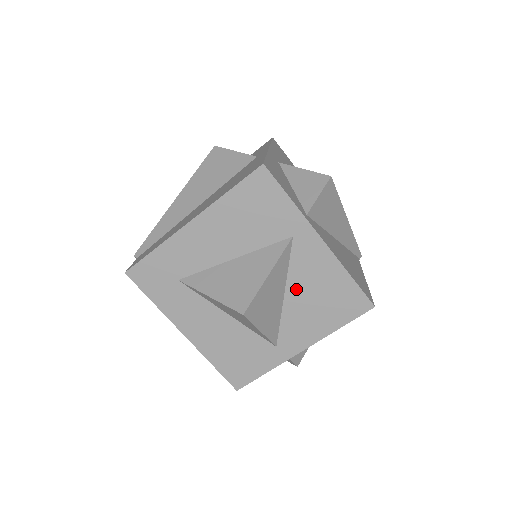
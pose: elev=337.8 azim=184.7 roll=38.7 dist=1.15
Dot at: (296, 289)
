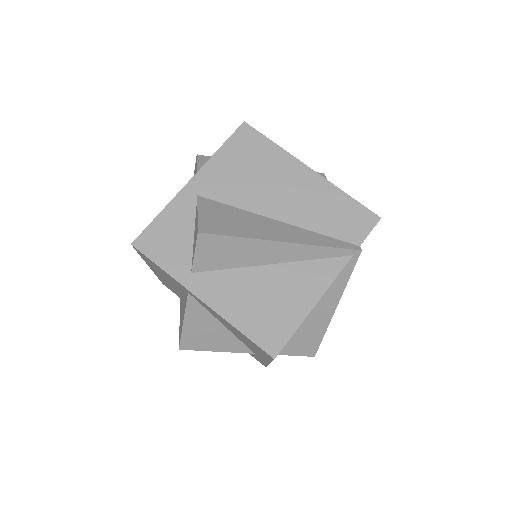
Dot at: (225, 325)
